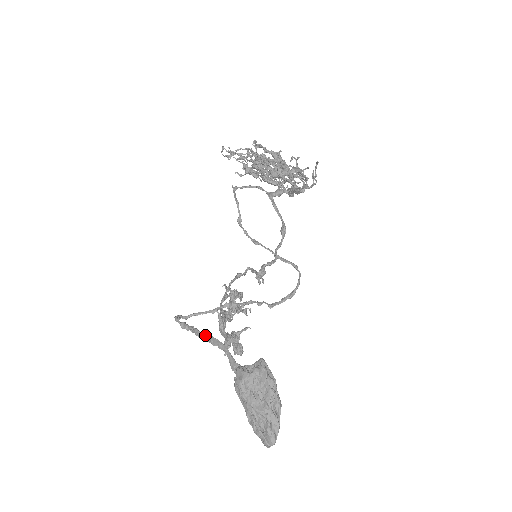
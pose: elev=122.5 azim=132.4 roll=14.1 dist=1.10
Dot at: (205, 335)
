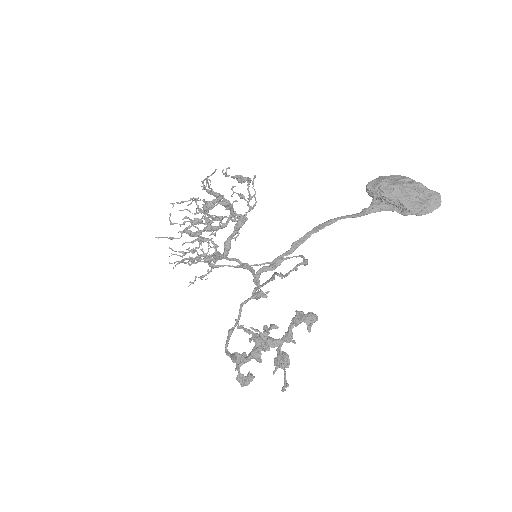
Dot at: (308, 232)
